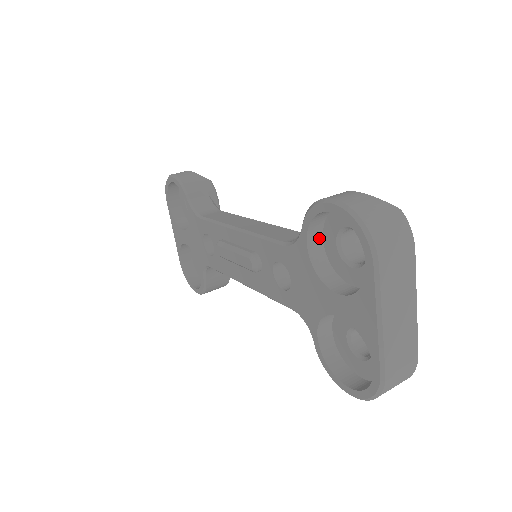
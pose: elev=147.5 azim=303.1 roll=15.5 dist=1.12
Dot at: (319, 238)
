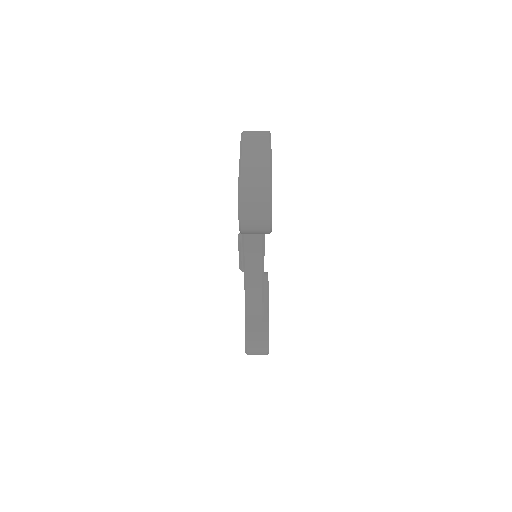
Dot at: occluded
